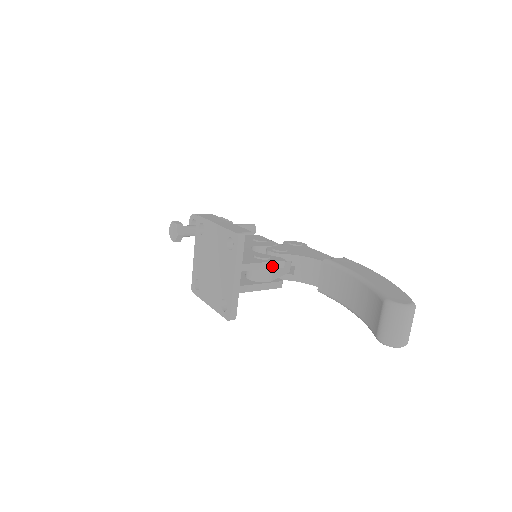
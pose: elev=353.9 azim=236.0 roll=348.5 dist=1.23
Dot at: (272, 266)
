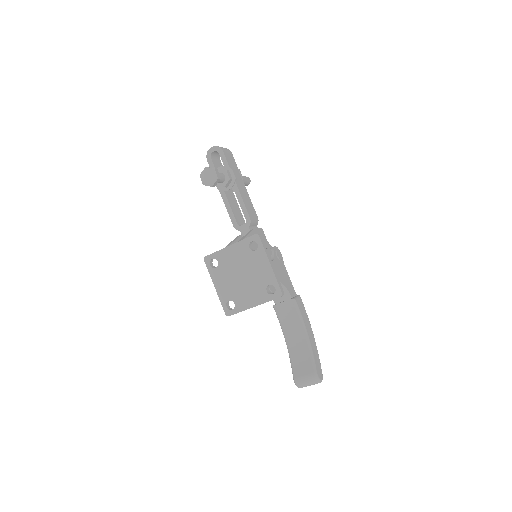
Dot at: occluded
